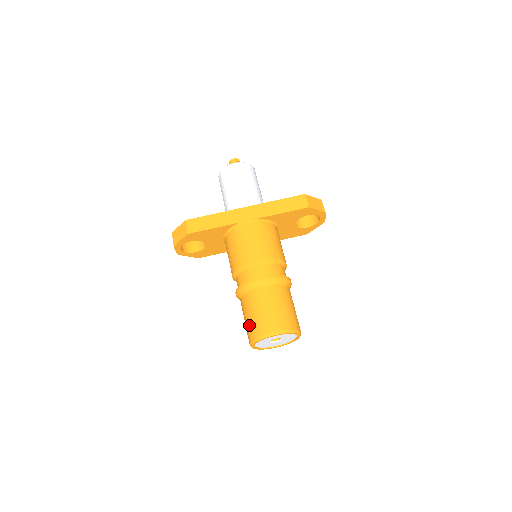
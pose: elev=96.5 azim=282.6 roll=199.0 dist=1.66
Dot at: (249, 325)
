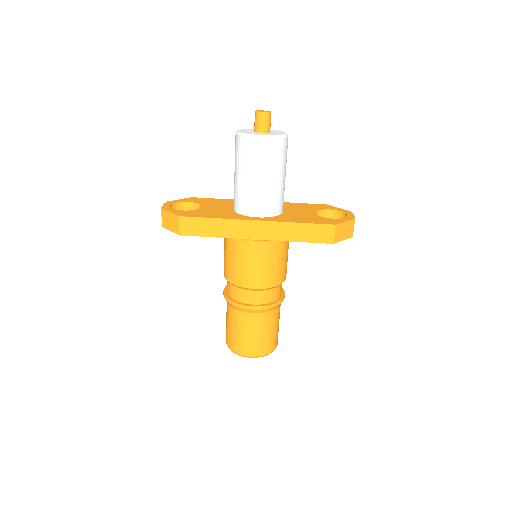
Dot at: (229, 334)
